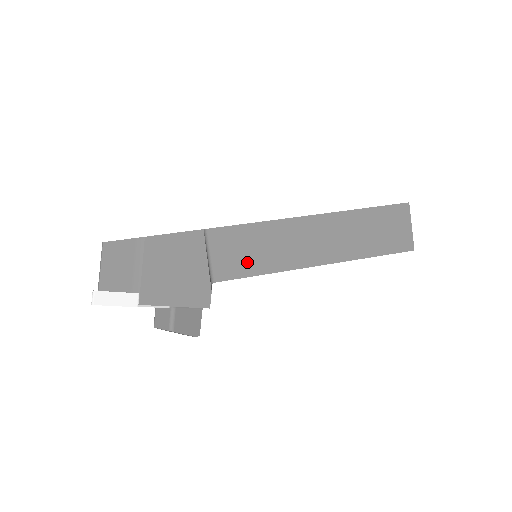
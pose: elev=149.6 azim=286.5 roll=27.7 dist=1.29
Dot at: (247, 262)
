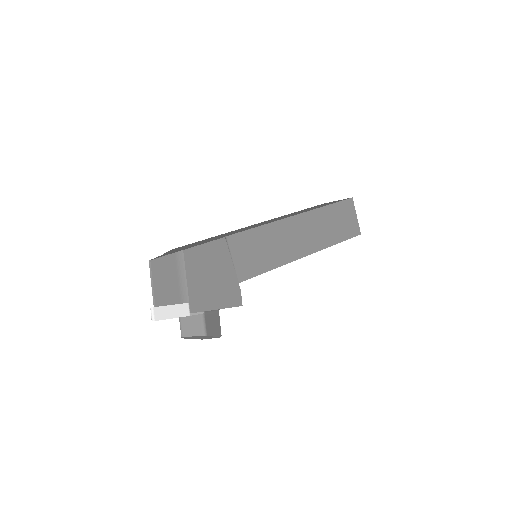
Dot at: (259, 261)
